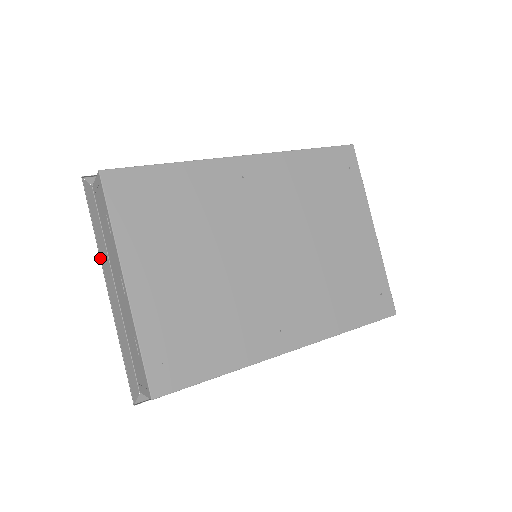
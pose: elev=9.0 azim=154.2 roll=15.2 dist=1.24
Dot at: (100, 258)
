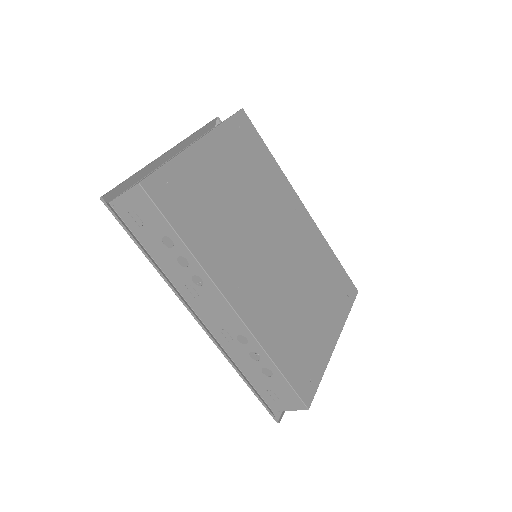
Dot at: (184, 139)
